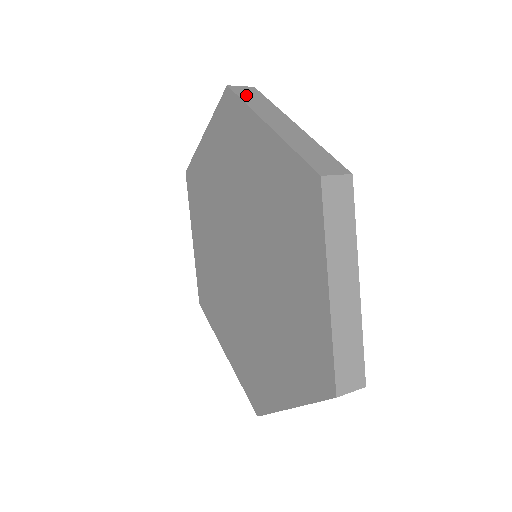
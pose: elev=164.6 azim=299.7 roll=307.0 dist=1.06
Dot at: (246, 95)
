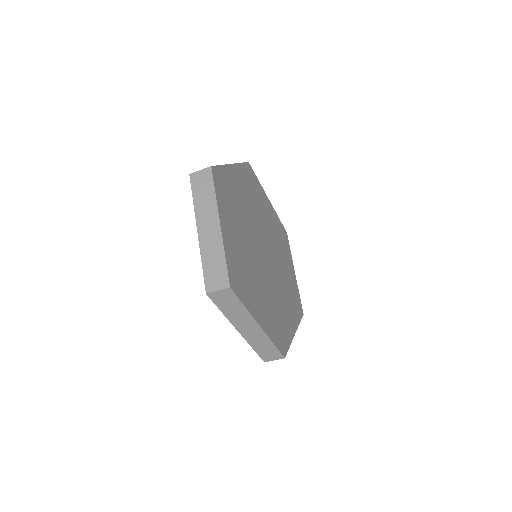
Dot at: occluded
